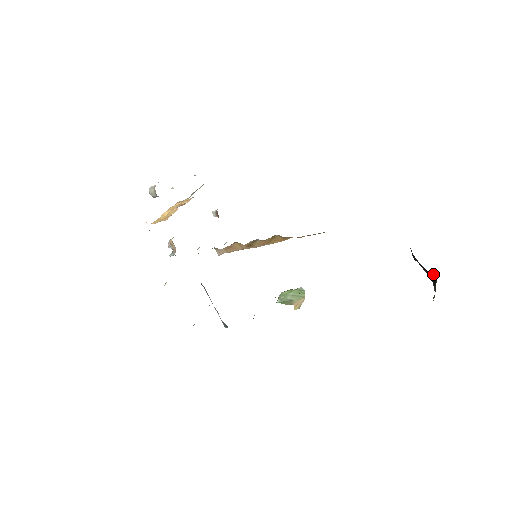
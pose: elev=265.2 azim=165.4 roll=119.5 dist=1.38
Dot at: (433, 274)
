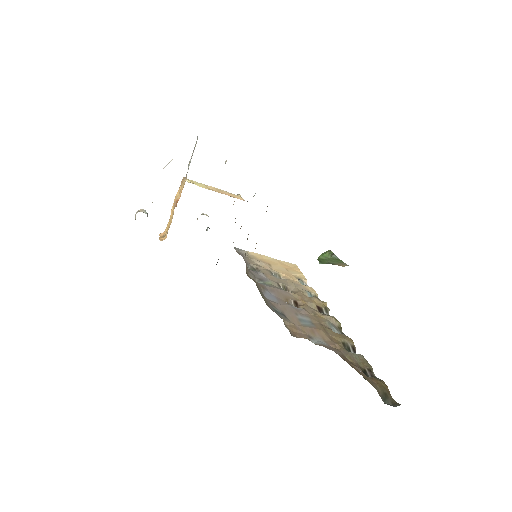
Dot at: occluded
